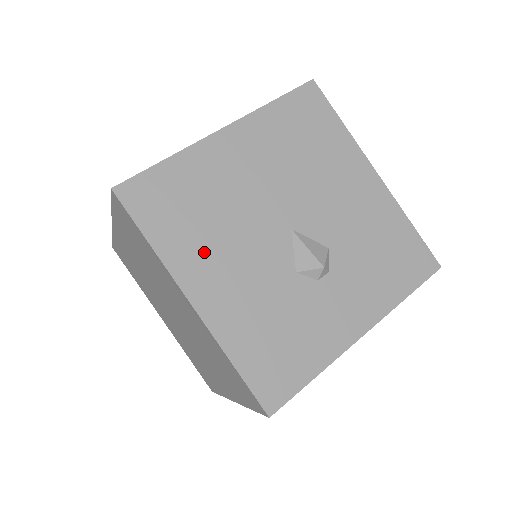
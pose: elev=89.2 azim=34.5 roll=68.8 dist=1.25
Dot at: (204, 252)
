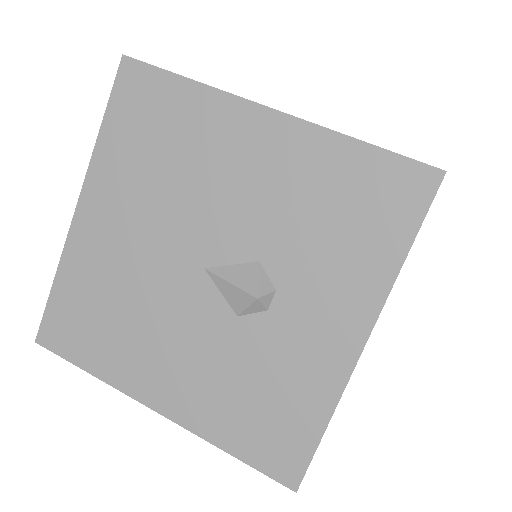
Dot at: (137, 353)
